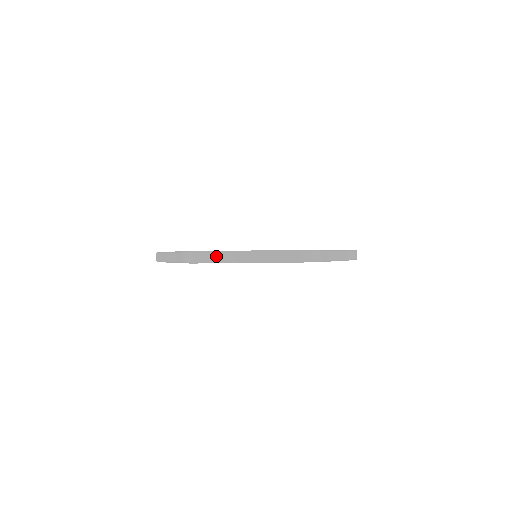
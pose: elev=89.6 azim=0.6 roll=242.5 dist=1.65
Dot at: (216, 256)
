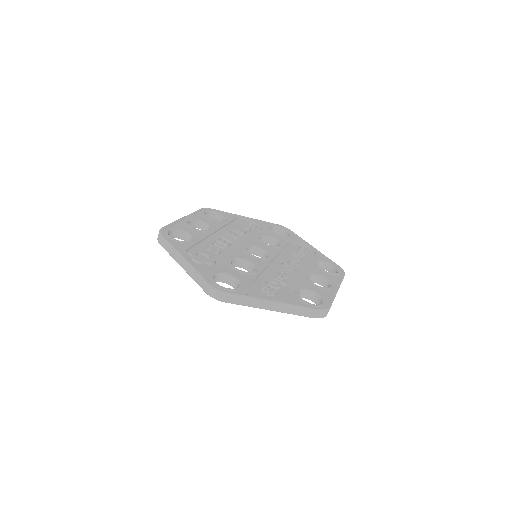
Dot at: (167, 246)
